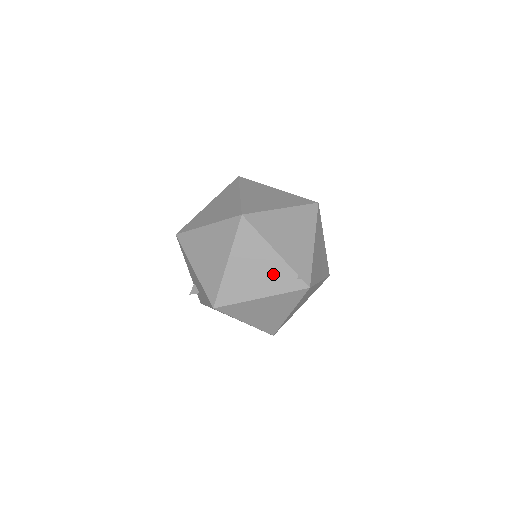
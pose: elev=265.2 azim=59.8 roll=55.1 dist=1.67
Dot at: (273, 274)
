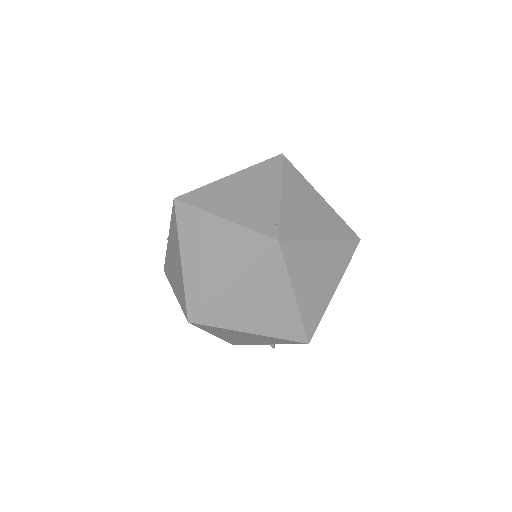
Dot at: (257, 207)
